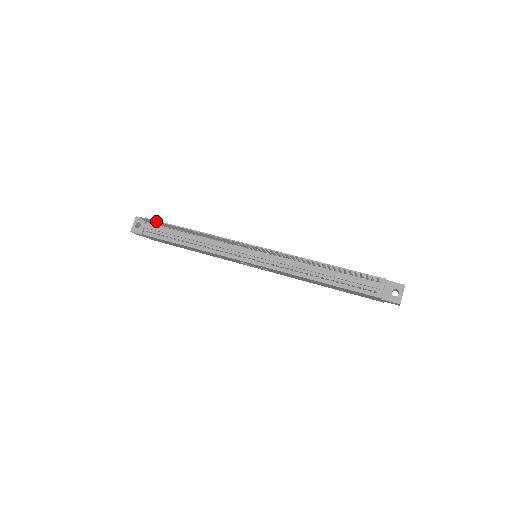
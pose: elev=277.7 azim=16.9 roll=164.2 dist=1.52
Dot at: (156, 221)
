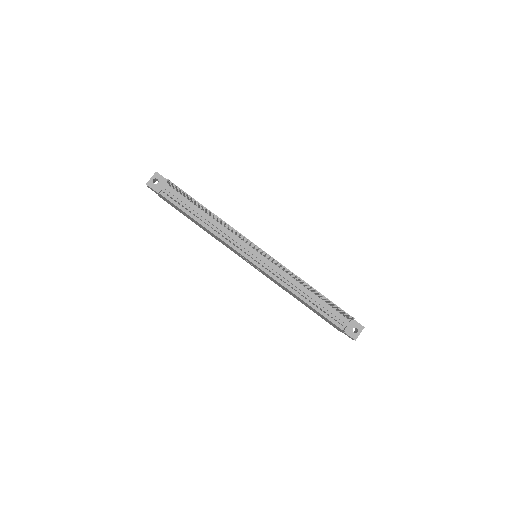
Dot at: (183, 191)
